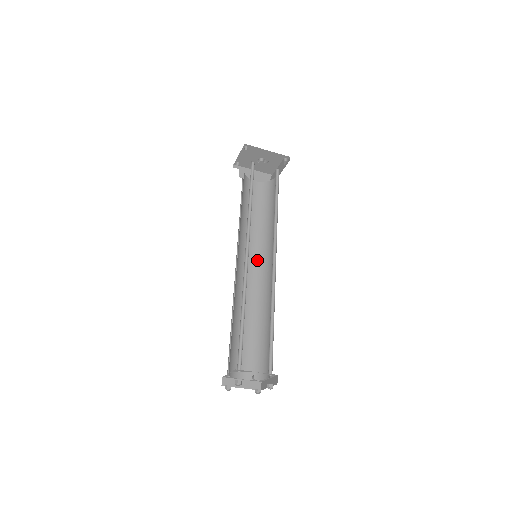
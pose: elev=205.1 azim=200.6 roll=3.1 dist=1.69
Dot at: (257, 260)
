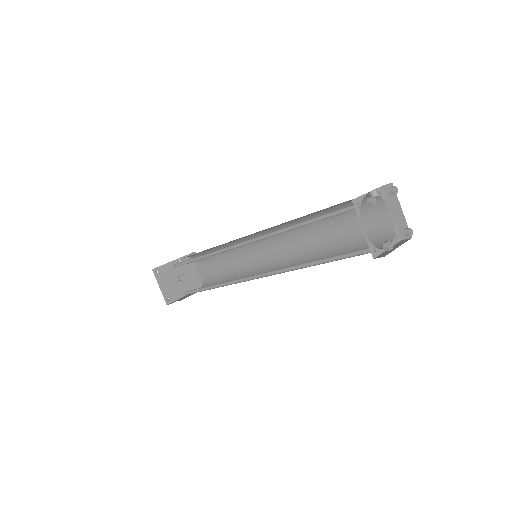
Dot at: occluded
